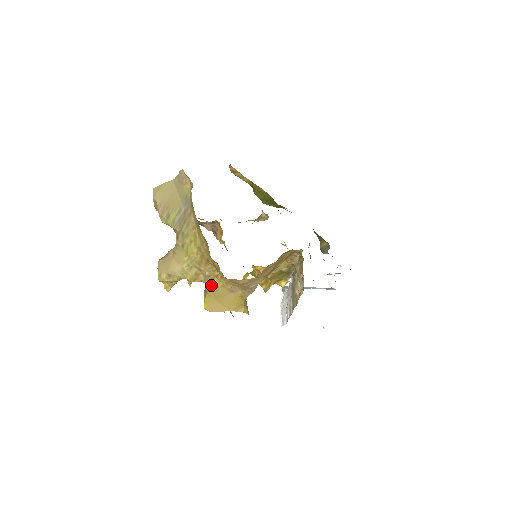
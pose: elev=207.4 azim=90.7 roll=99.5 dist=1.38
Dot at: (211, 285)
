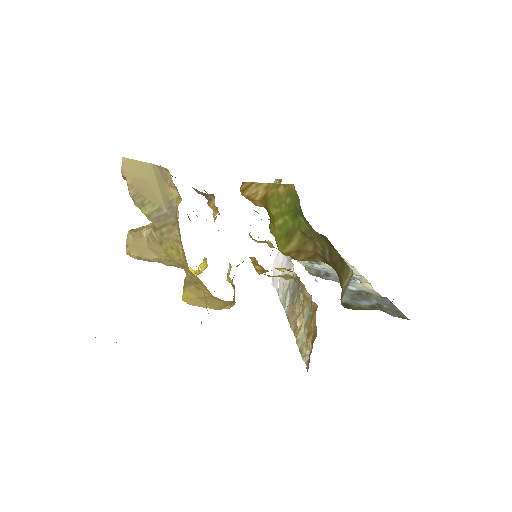
Dot at: (194, 284)
